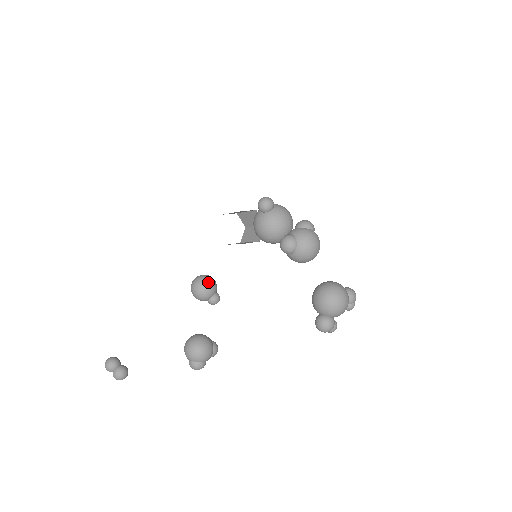
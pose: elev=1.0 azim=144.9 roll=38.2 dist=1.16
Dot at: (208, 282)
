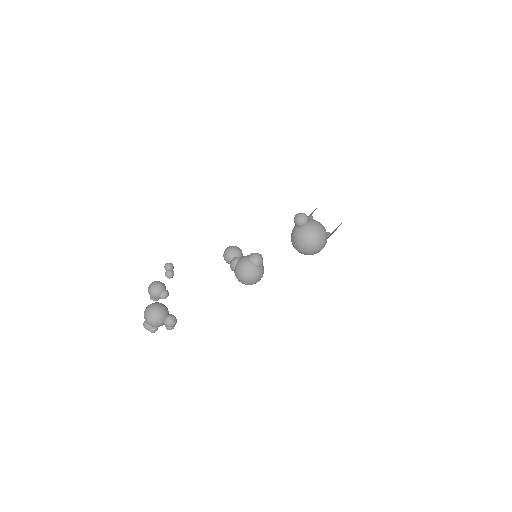
Dot at: (229, 254)
